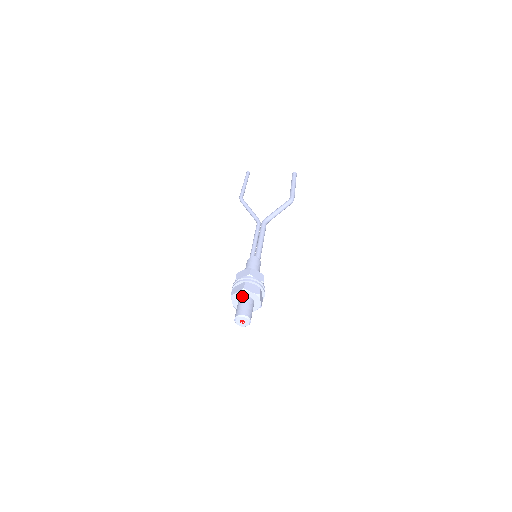
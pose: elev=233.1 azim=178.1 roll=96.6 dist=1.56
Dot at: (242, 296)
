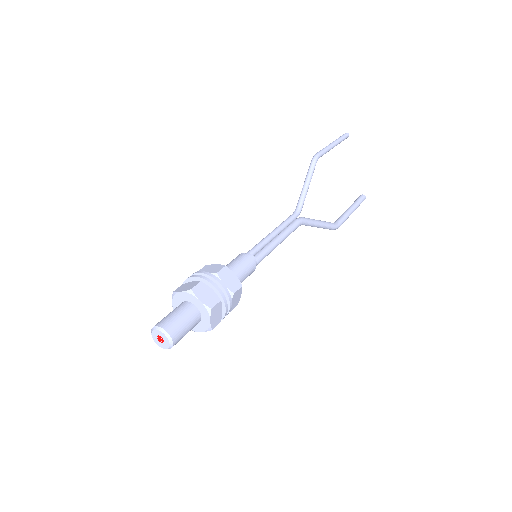
Dot at: (198, 307)
